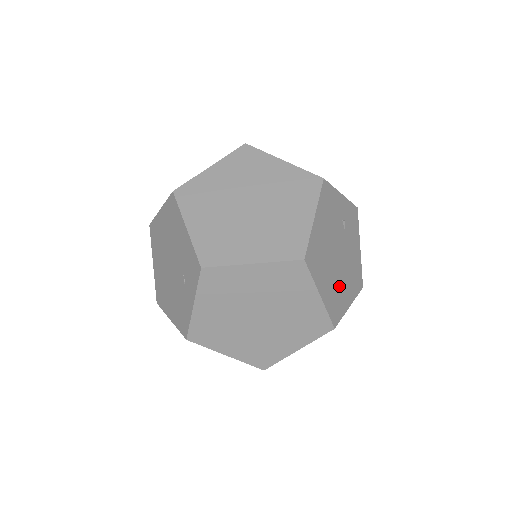
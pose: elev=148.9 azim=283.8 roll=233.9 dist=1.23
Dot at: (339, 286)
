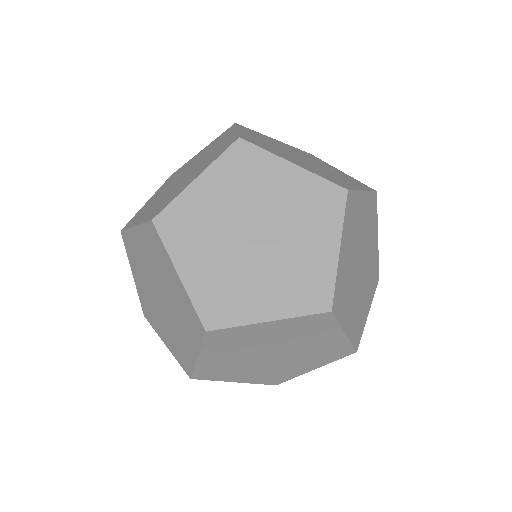
Dot at: (281, 153)
